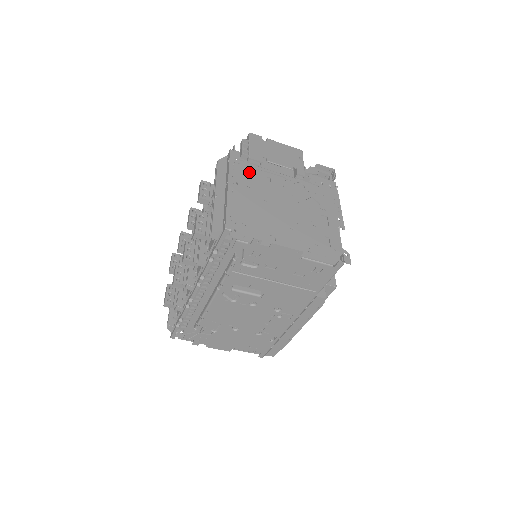
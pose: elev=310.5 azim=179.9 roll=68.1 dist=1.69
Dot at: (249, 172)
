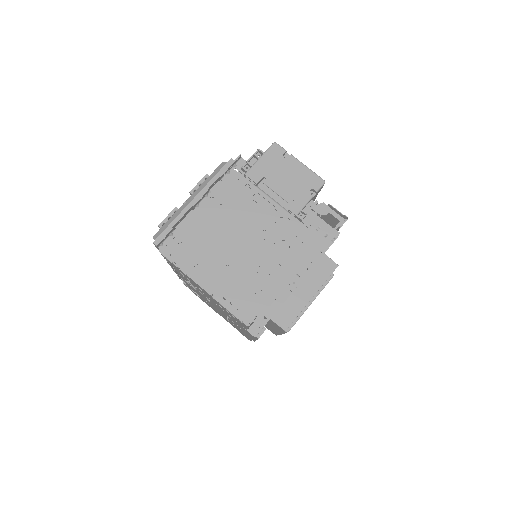
Dot at: (237, 189)
